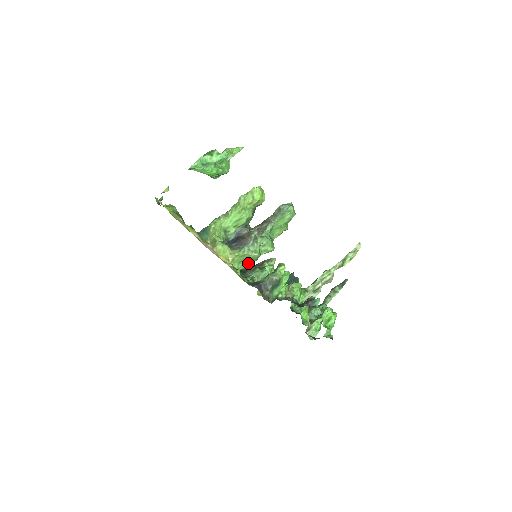
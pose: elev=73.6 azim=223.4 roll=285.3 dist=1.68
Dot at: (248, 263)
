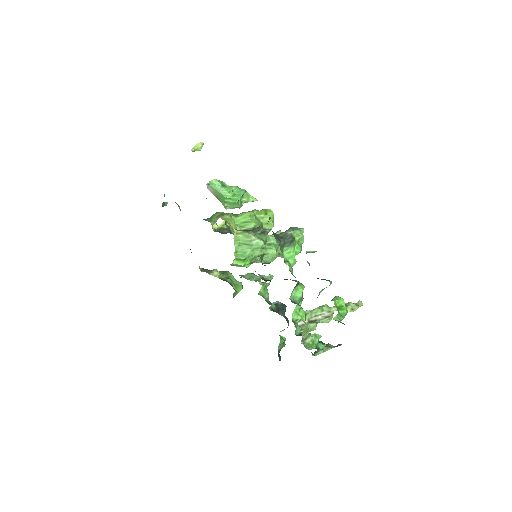
Dot at: (249, 251)
